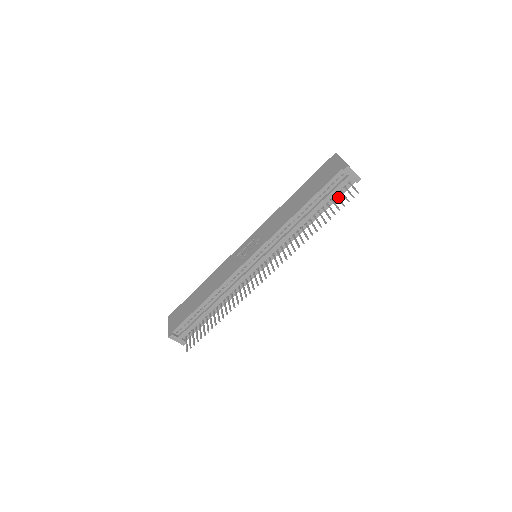
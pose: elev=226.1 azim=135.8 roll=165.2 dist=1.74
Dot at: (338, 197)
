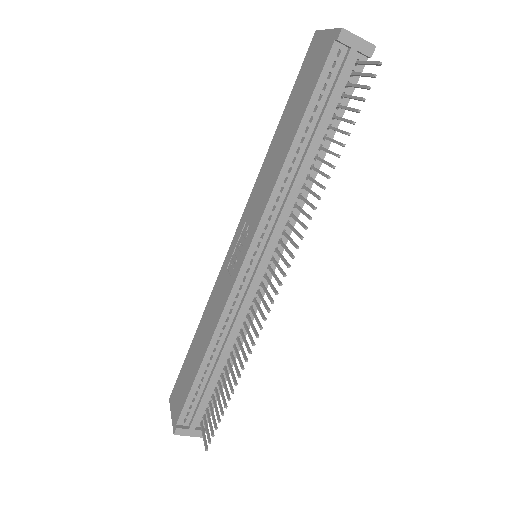
Dot at: occluded
